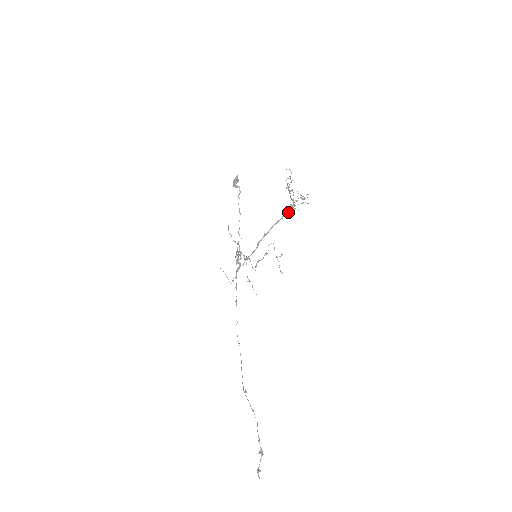
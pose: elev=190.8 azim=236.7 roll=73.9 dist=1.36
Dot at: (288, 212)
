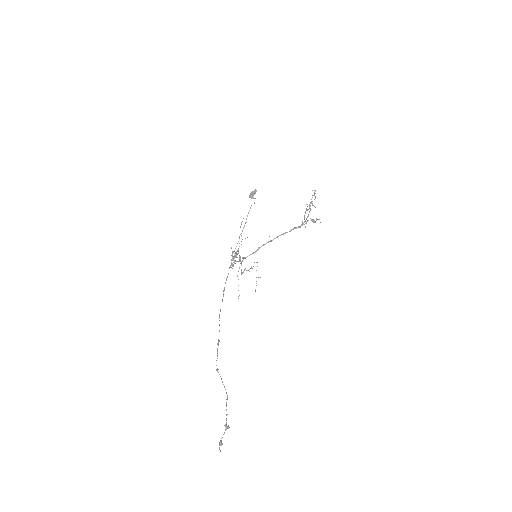
Dot at: (298, 227)
